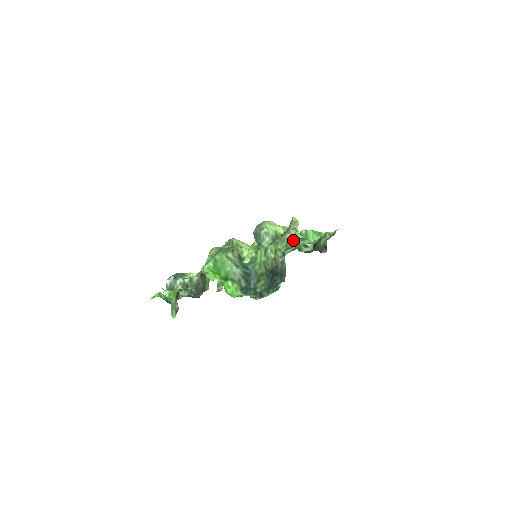
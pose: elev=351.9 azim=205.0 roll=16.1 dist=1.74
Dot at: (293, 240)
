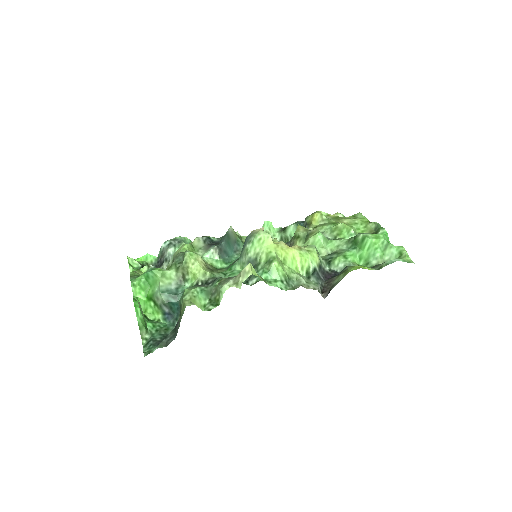
Dot at: (220, 298)
